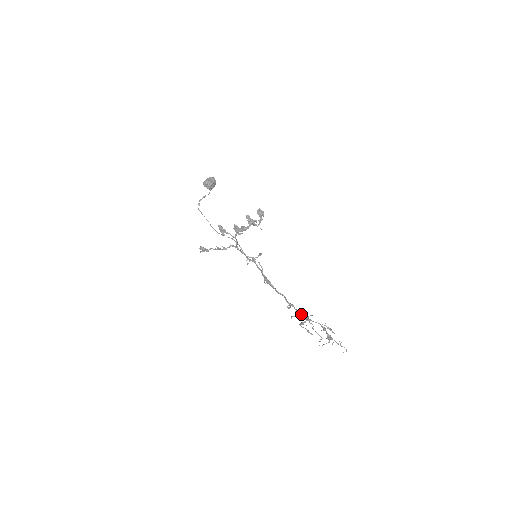
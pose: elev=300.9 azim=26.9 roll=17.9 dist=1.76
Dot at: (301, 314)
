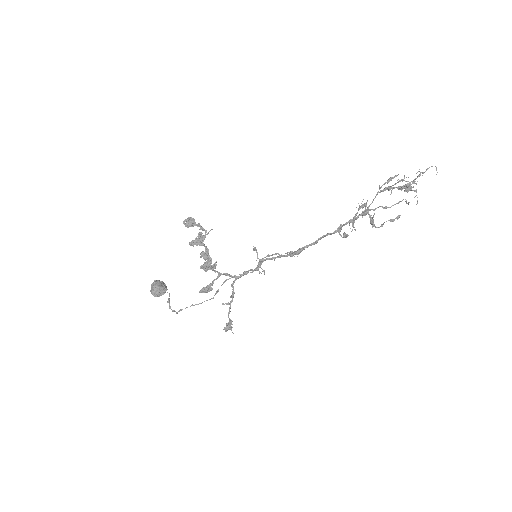
Dot at: (356, 218)
